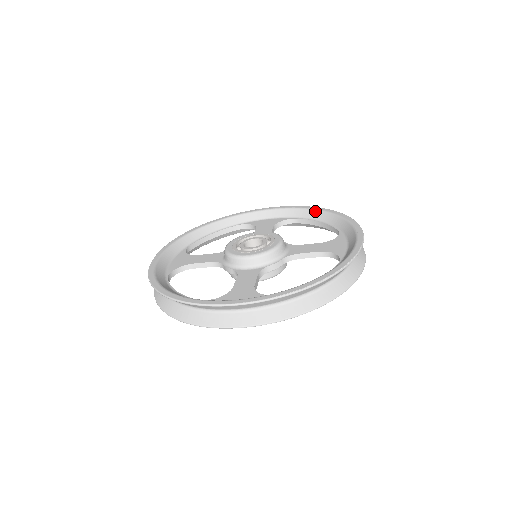
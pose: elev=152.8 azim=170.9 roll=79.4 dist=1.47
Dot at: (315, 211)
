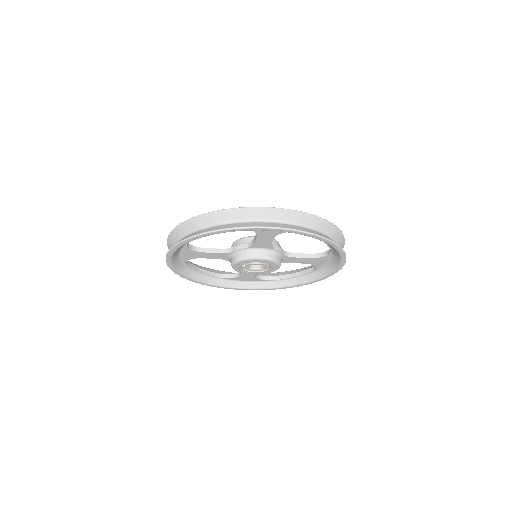
Dot at: (287, 271)
